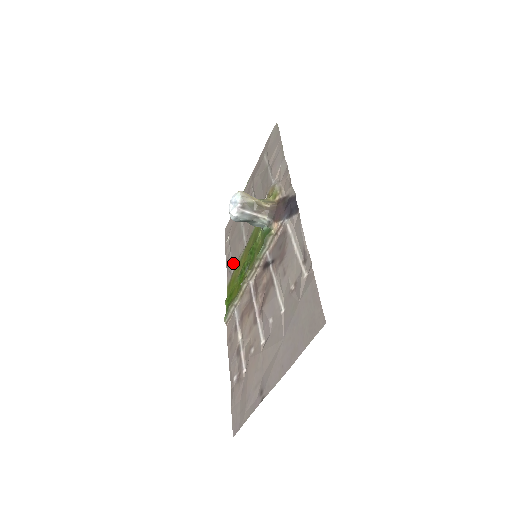
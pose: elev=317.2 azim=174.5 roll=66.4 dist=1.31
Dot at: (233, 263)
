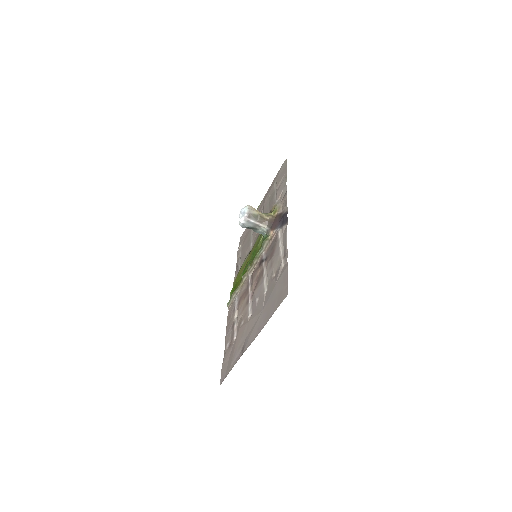
Dot at: (241, 263)
